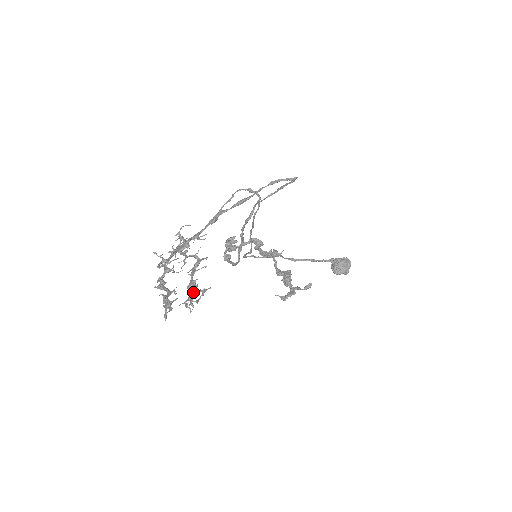
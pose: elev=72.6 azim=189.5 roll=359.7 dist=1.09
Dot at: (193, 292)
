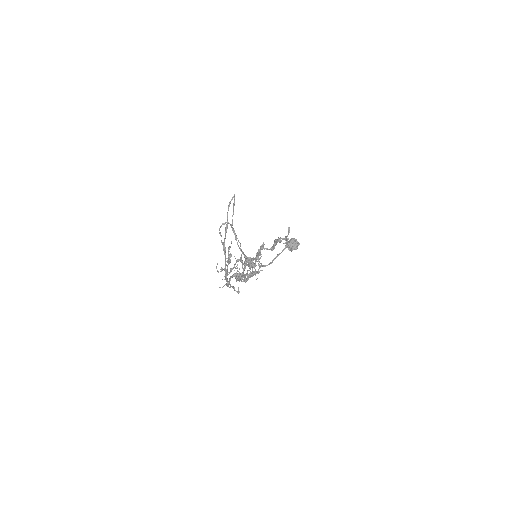
Dot at: (254, 264)
